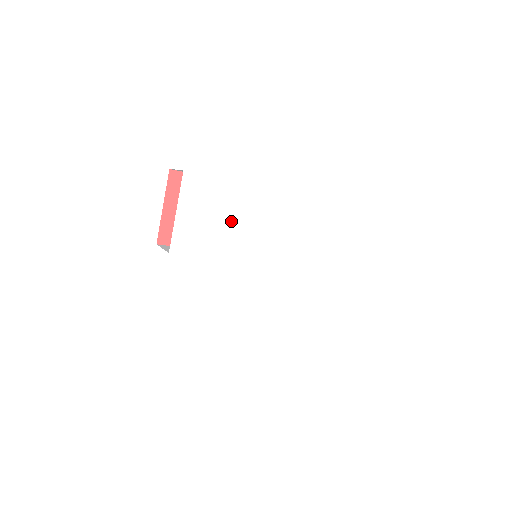
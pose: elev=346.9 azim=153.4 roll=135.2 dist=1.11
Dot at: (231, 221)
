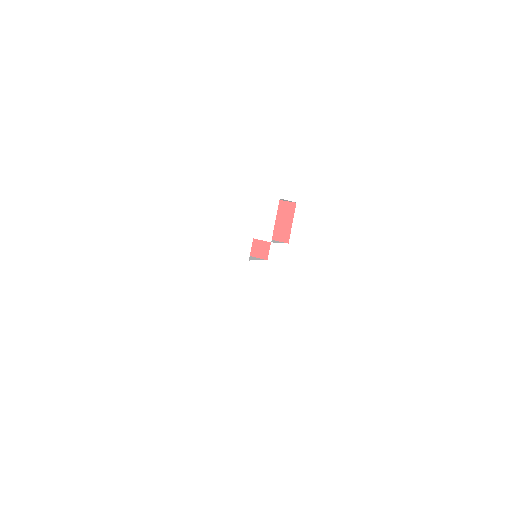
Dot at: (226, 222)
